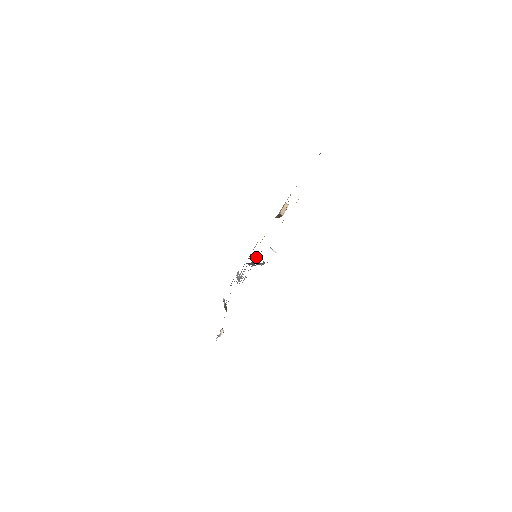
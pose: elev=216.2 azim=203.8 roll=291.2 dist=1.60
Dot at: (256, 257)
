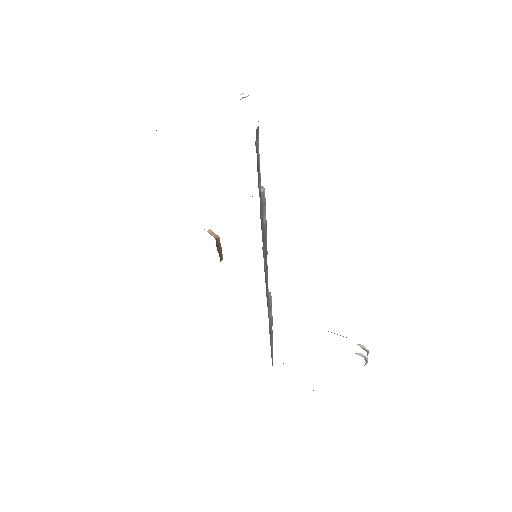
Dot at: occluded
